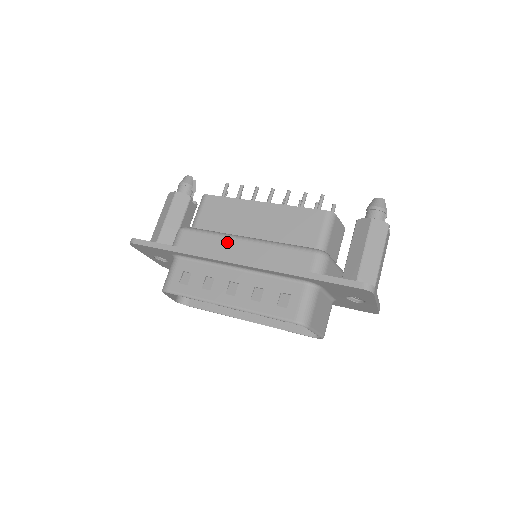
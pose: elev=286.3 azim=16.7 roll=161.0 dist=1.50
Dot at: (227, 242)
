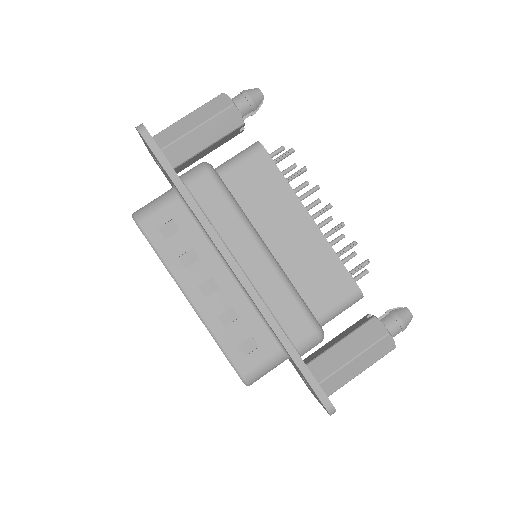
Dot at: (243, 235)
